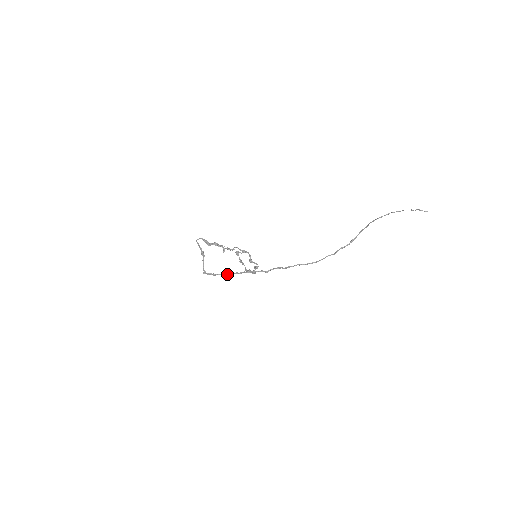
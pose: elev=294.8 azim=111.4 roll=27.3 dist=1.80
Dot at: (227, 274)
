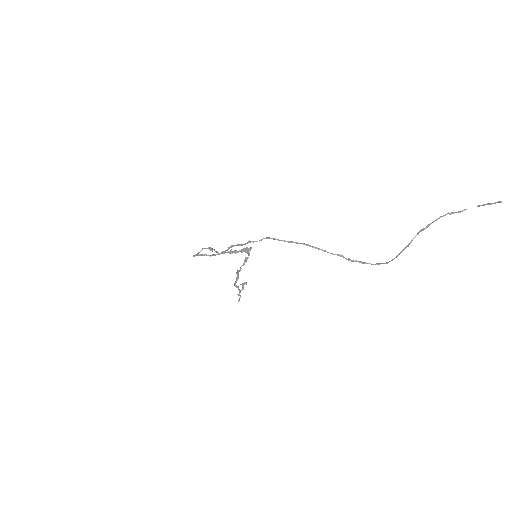
Dot at: (212, 254)
